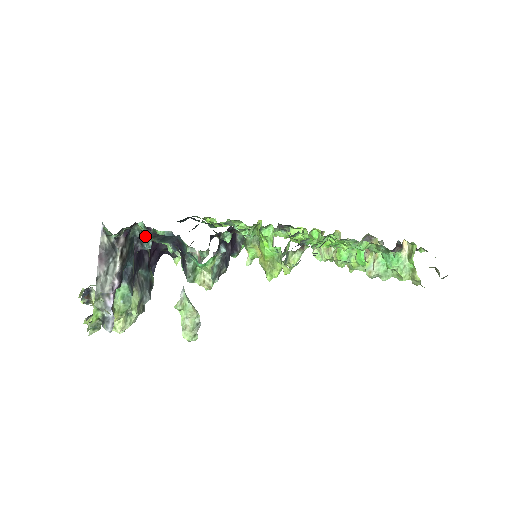
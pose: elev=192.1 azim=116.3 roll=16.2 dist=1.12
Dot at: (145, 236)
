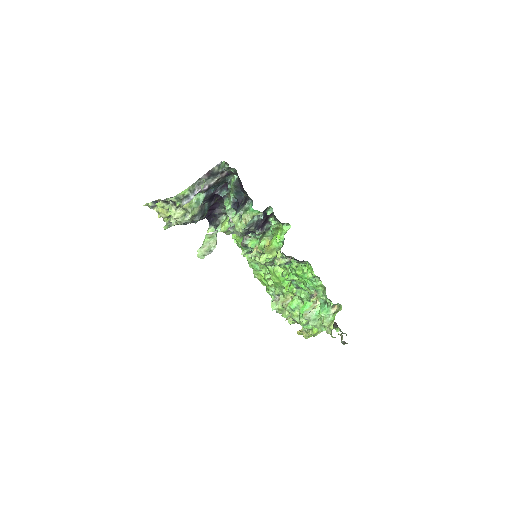
Dot at: (226, 188)
